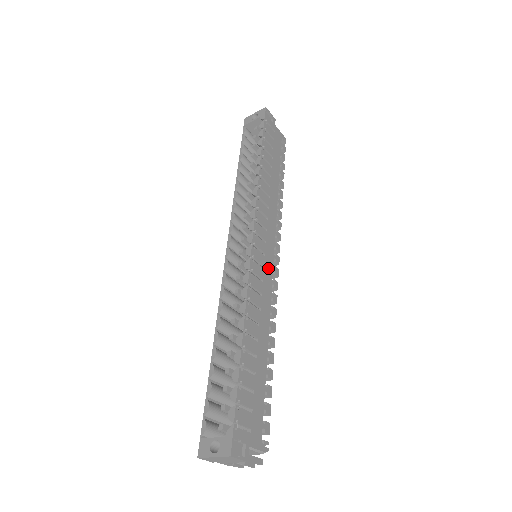
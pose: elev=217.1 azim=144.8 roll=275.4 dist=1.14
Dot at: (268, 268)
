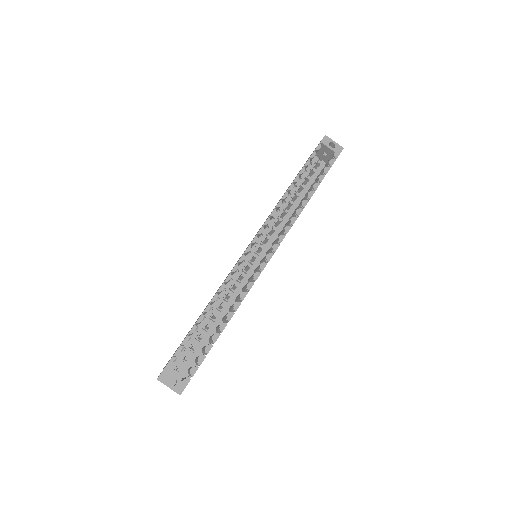
Dot at: occluded
